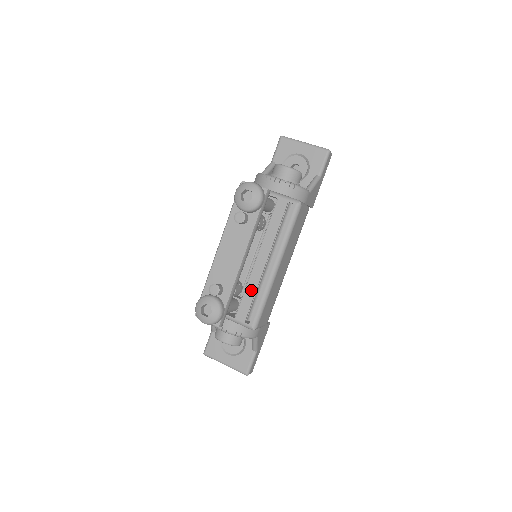
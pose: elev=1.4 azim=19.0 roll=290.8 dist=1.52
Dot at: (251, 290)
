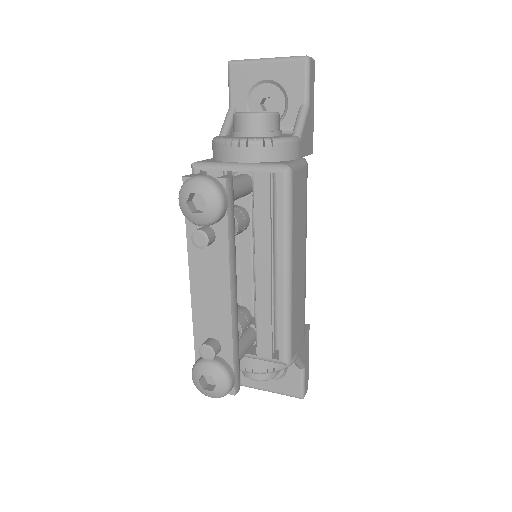
Dot at: (264, 314)
